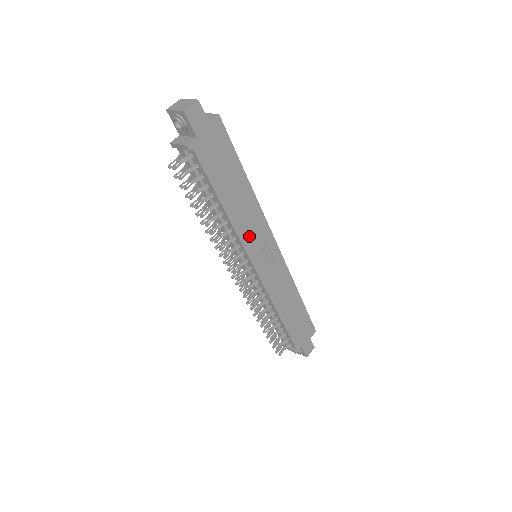
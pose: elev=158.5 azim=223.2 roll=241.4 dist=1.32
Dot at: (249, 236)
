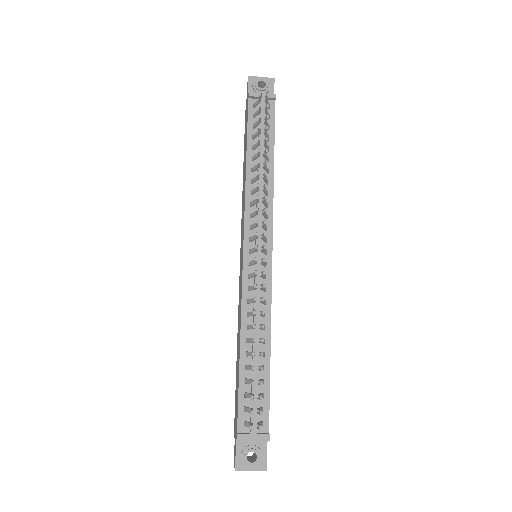
Dot at: occluded
